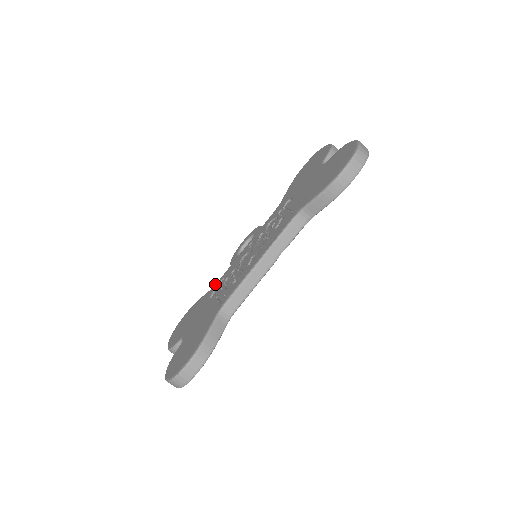
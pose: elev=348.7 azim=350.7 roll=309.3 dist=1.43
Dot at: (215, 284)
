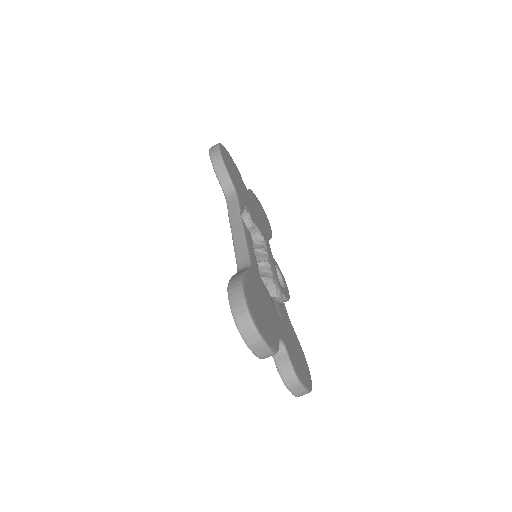
Dot at: occluded
